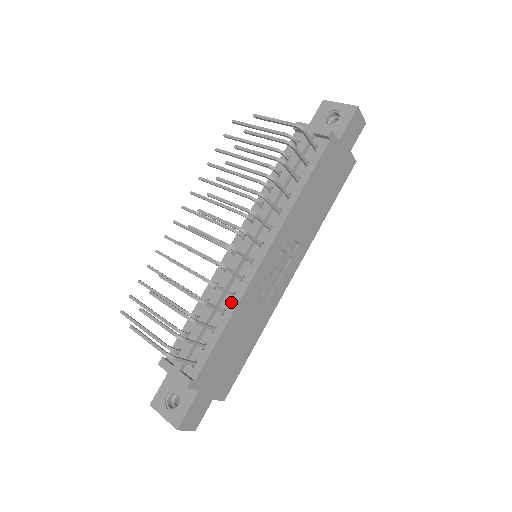
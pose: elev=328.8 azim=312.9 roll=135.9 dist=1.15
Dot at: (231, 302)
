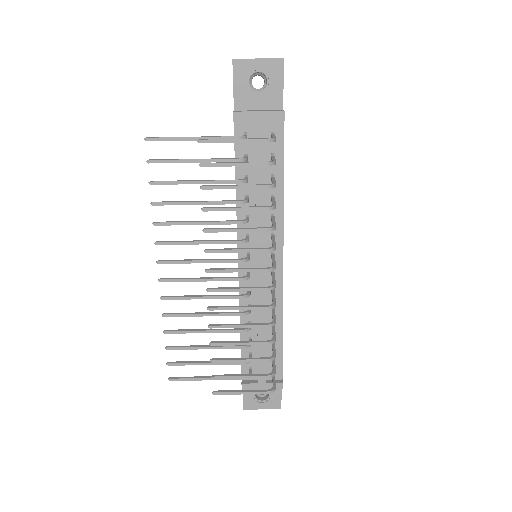
Dot at: (275, 313)
